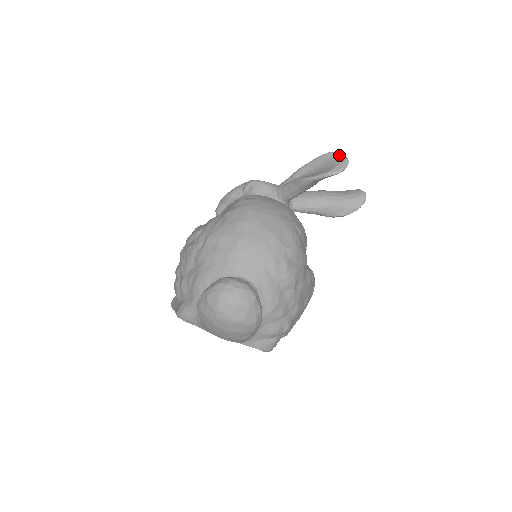
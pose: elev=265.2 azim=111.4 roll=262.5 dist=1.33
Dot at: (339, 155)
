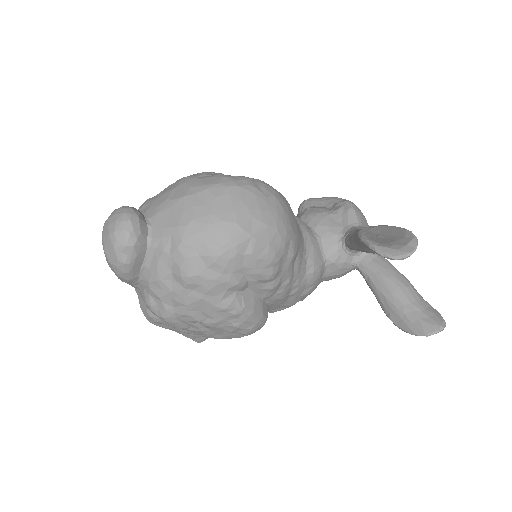
Dot at: (411, 242)
